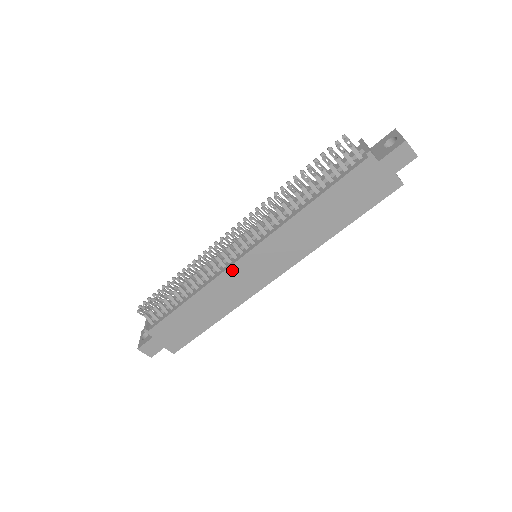
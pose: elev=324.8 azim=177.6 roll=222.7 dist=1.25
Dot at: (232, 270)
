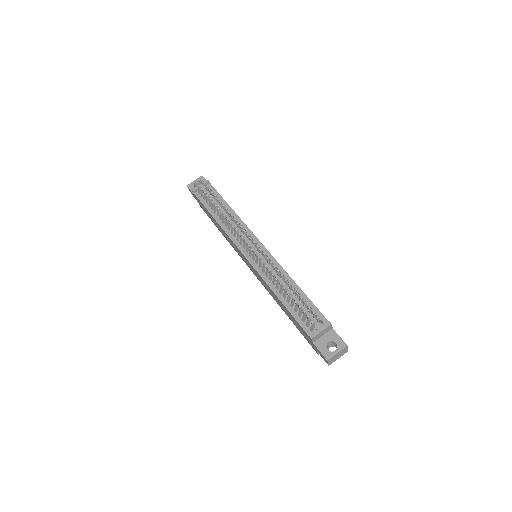
Dot at: (237, 247)
